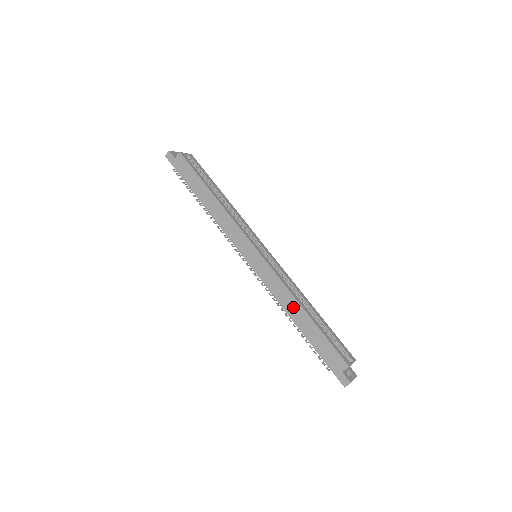
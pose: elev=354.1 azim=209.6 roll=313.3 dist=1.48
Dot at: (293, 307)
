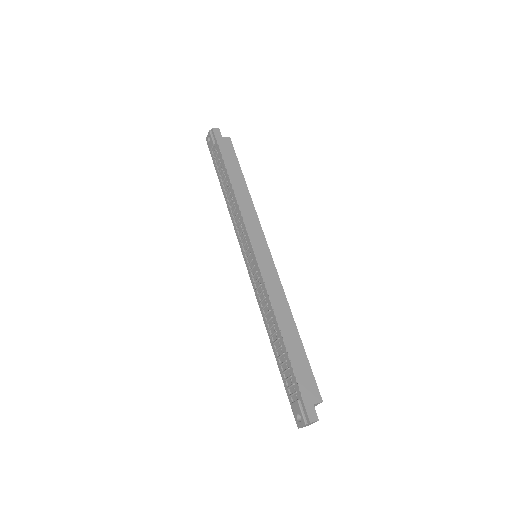
Dot at: (285, 316)
